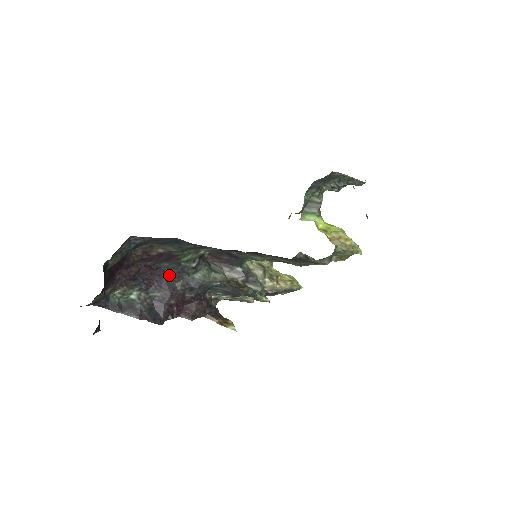
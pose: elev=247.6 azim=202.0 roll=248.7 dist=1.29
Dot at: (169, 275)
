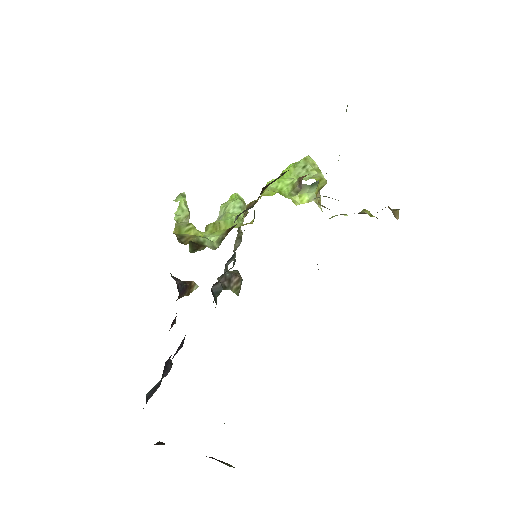
Dot at: occluded
